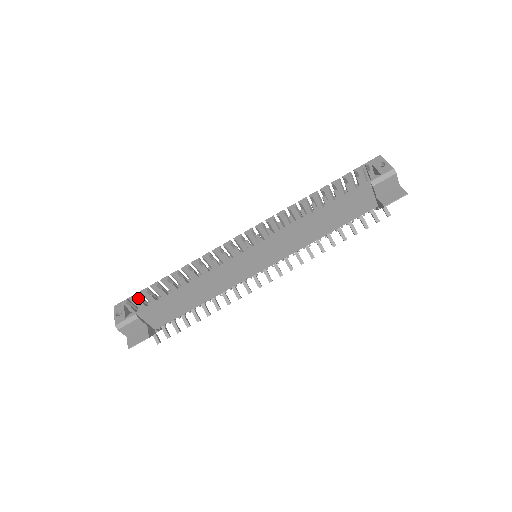
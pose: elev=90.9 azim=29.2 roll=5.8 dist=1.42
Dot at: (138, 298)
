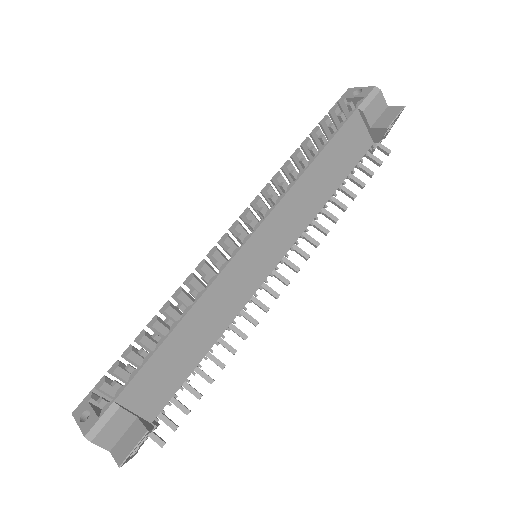
Dot at: (108, 382)
